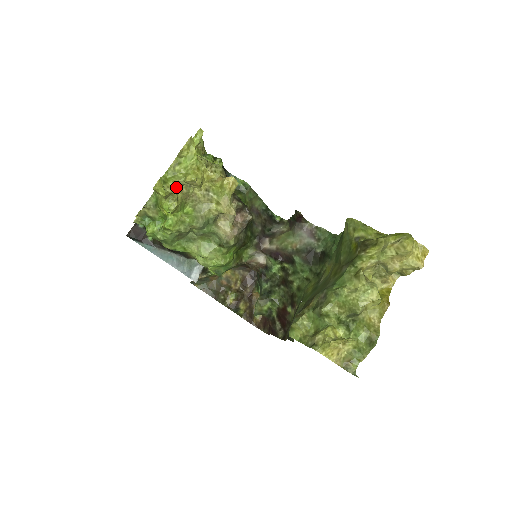
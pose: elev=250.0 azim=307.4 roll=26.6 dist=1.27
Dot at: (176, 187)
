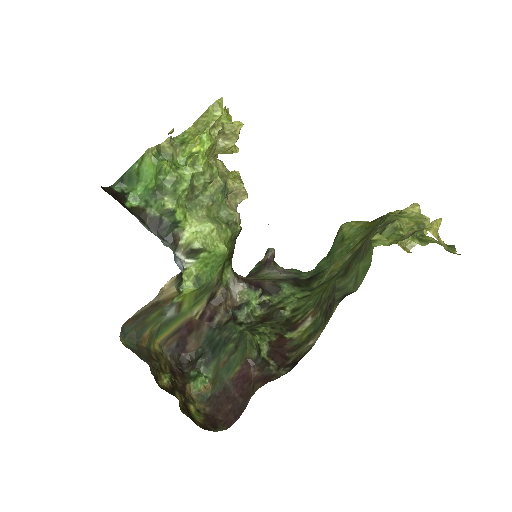
Dot at: (221, 125)
